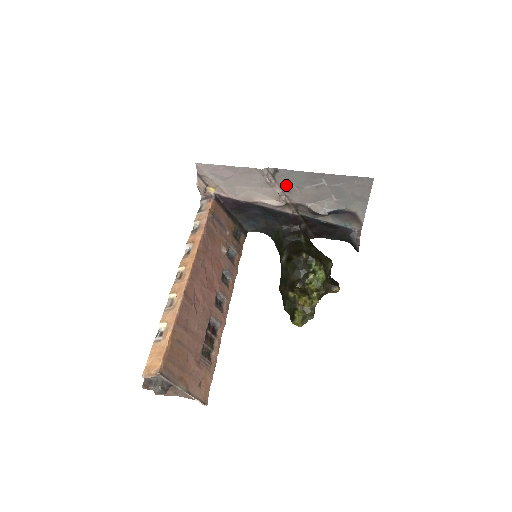
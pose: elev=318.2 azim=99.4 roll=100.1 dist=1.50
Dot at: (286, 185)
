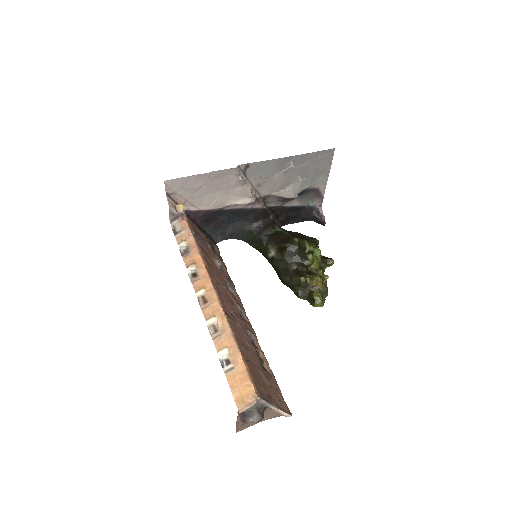
Dot at: (256, 179)
